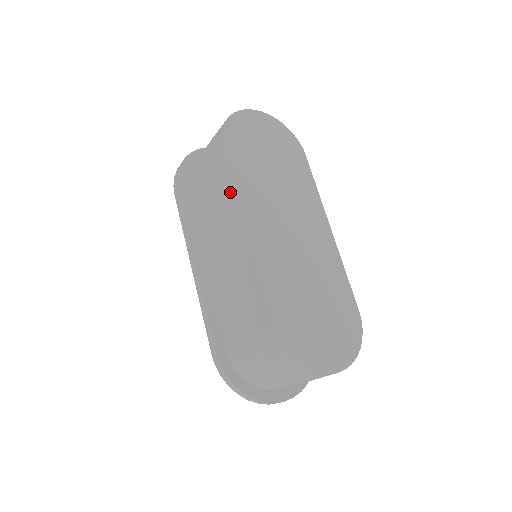
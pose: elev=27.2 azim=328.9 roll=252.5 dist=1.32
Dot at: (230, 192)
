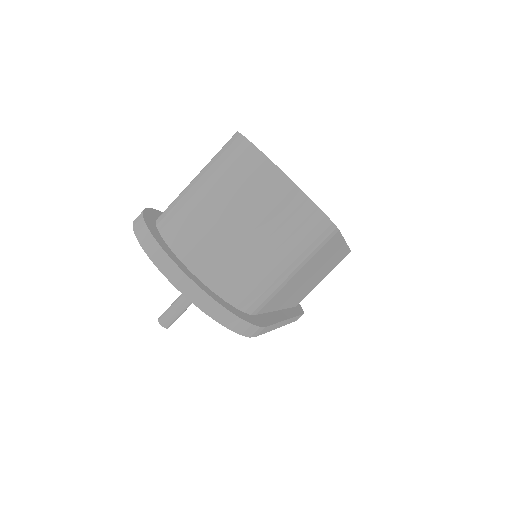
Dot at: occluded
